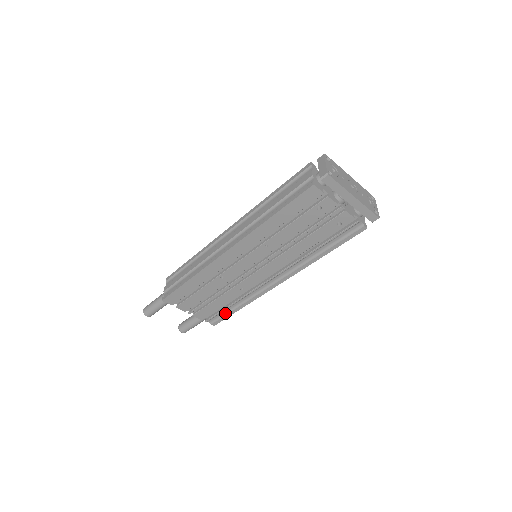
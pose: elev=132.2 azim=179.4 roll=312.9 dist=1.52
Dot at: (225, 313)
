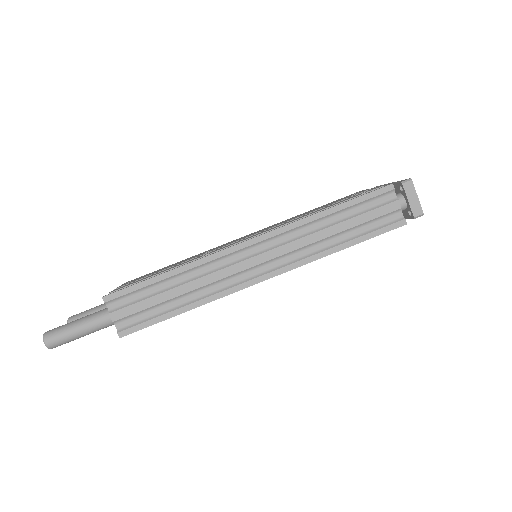
Dot at: occluded
